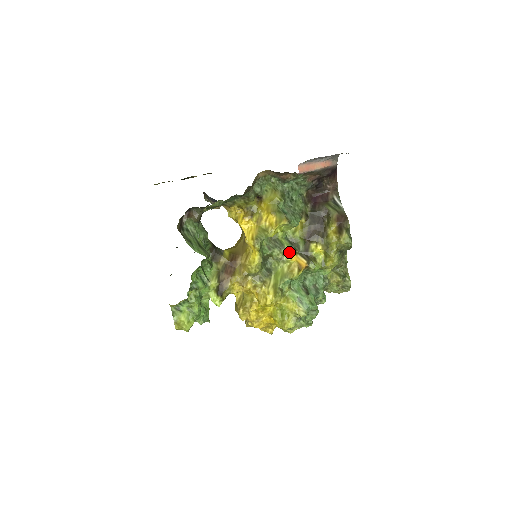
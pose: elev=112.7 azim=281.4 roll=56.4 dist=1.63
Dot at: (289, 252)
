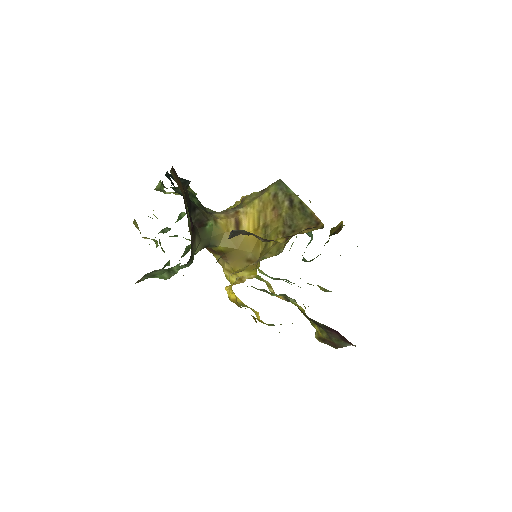
Dot at: occluded
